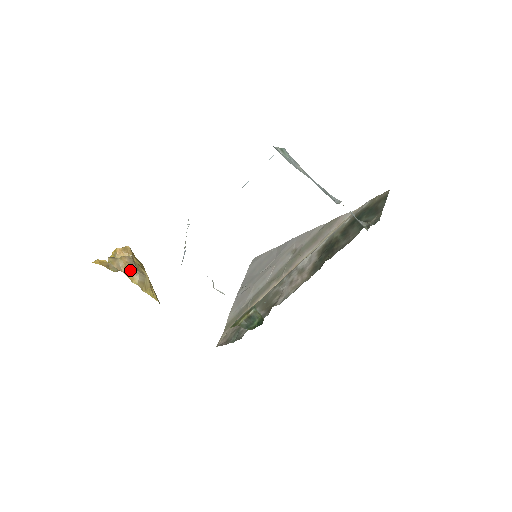
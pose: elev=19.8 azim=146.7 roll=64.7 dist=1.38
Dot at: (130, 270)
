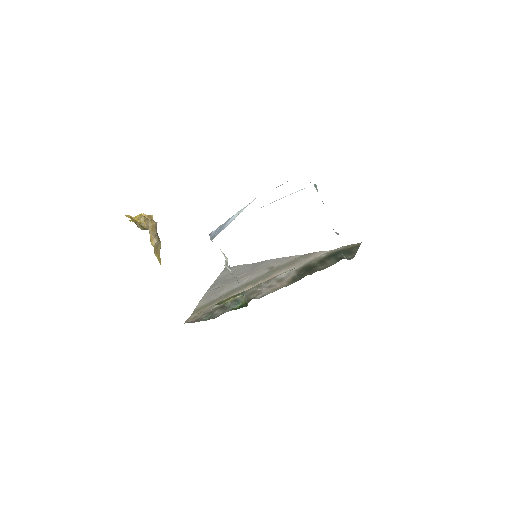
Dot at: (154, 232)
